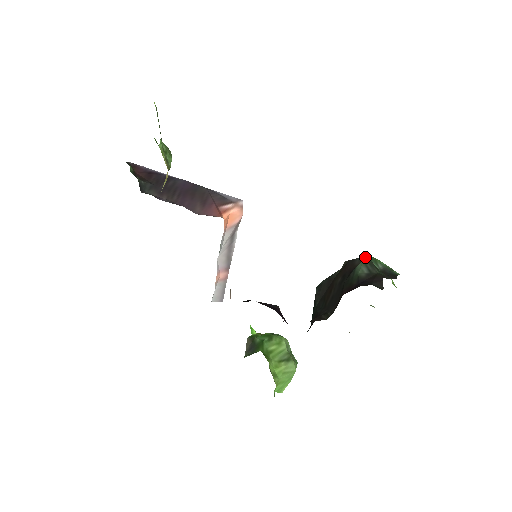
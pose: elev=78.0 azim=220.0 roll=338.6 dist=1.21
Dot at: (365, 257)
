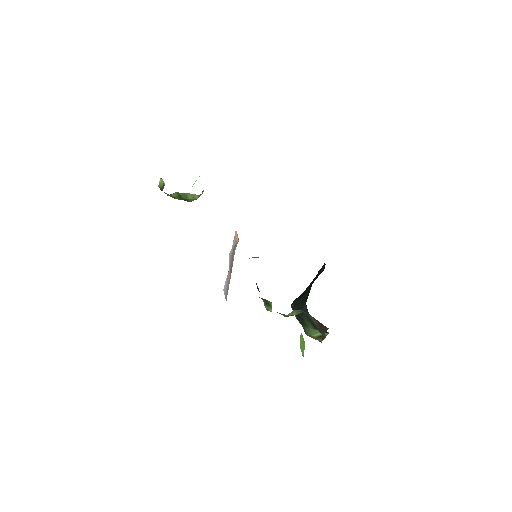
Dot at: occluded
